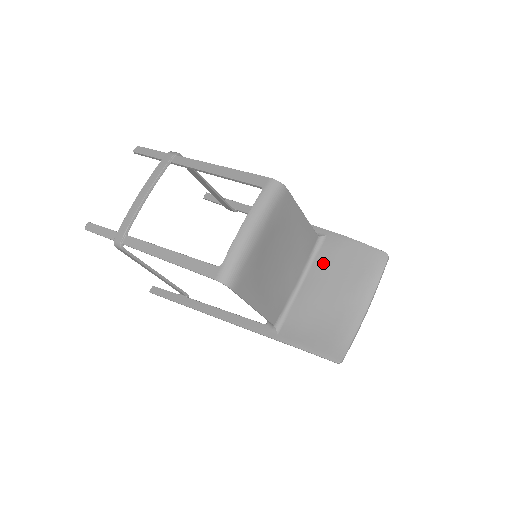
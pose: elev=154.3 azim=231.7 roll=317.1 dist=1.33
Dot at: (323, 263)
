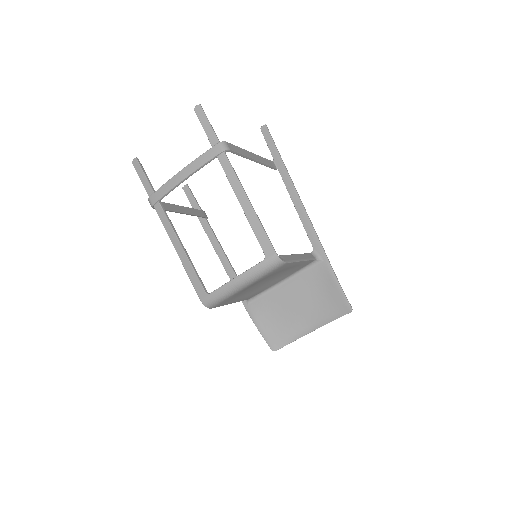
Dot at: (307, 280)
